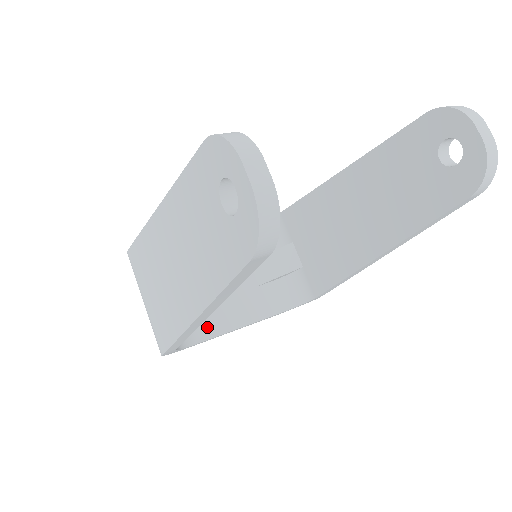
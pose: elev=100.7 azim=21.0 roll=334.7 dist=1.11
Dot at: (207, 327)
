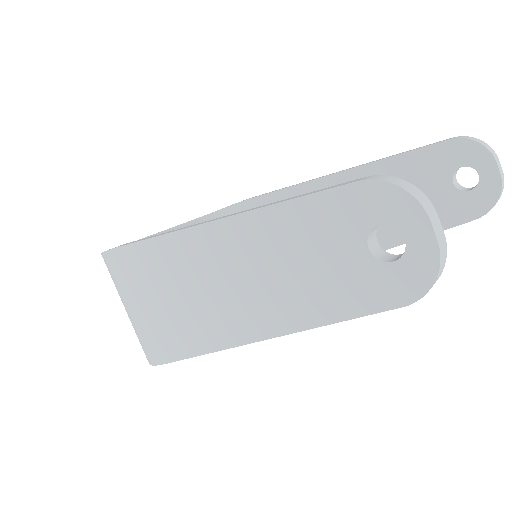
Dot at: occluded
